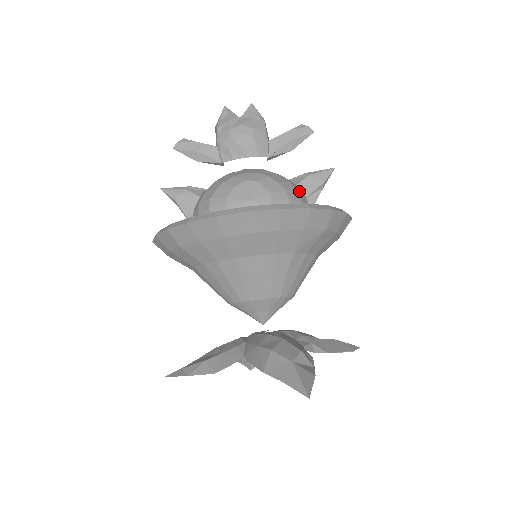
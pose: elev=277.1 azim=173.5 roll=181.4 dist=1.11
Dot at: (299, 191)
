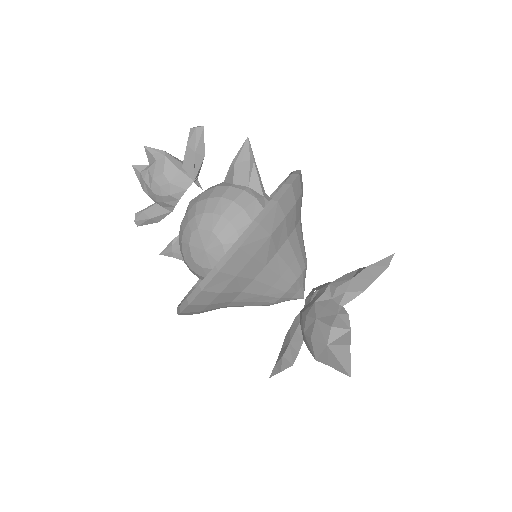
Dot at: (235, 197)
